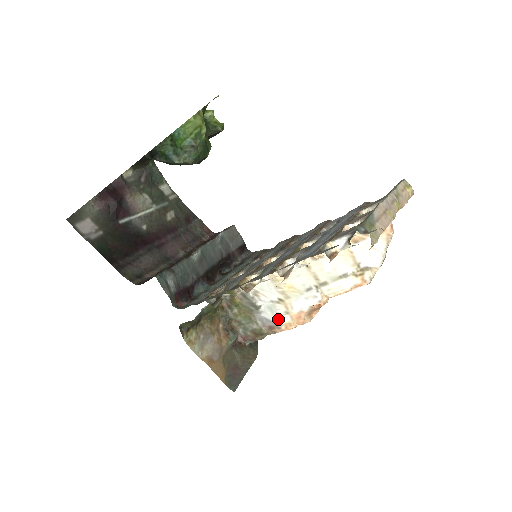
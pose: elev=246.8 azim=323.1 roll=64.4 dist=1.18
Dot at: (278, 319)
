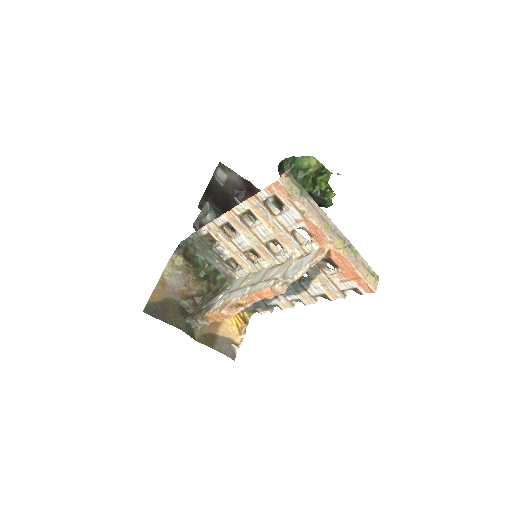
Dot at: (217, 304)
